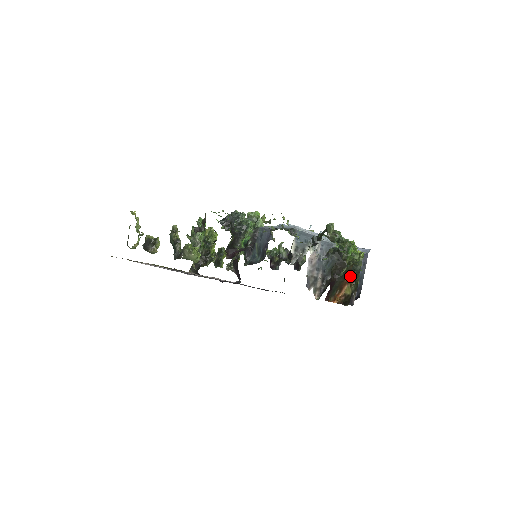
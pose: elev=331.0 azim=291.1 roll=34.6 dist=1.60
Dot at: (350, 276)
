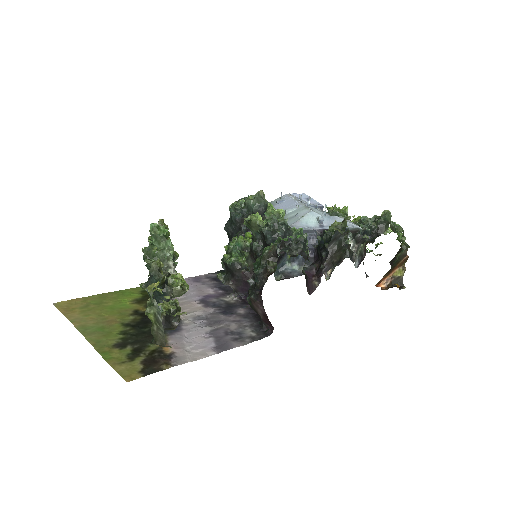
Dot at: (404, 260)
